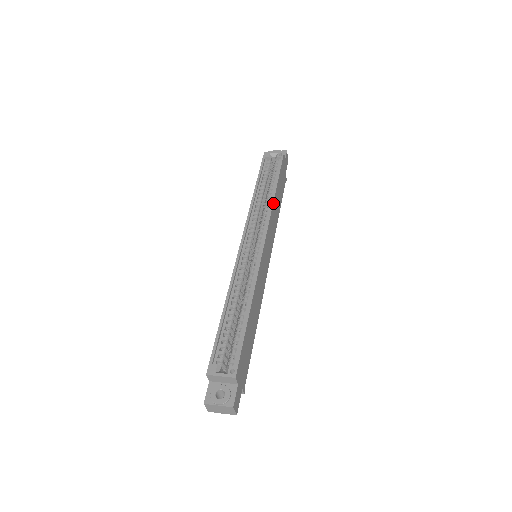
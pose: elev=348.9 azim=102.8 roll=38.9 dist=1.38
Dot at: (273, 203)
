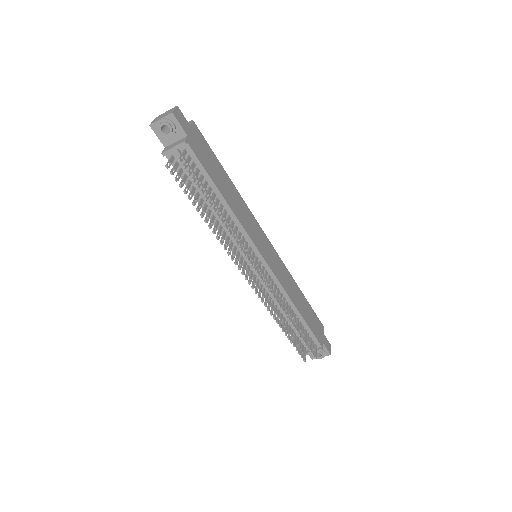
Dot at: (292, 278)
